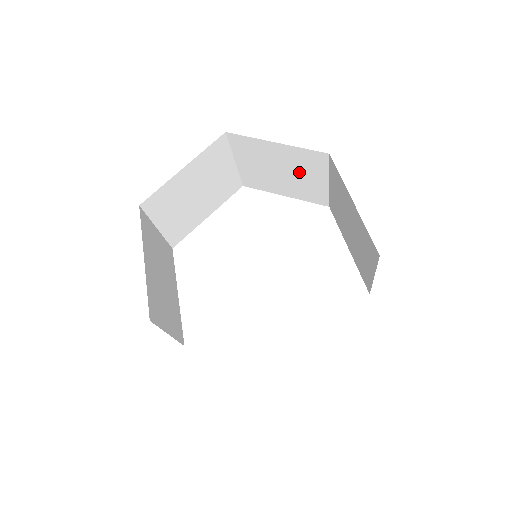
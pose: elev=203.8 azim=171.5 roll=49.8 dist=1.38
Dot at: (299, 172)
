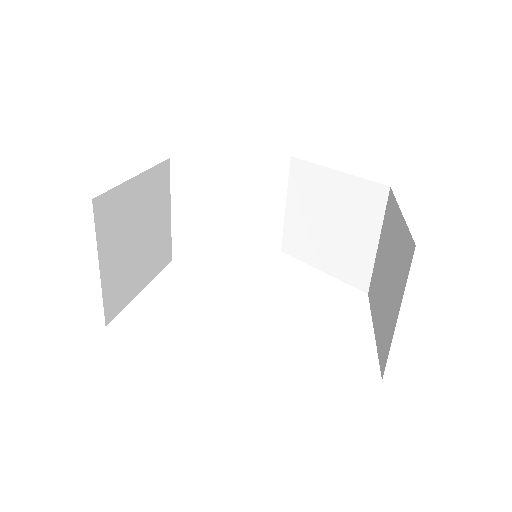
Dot at: (348, 223)
